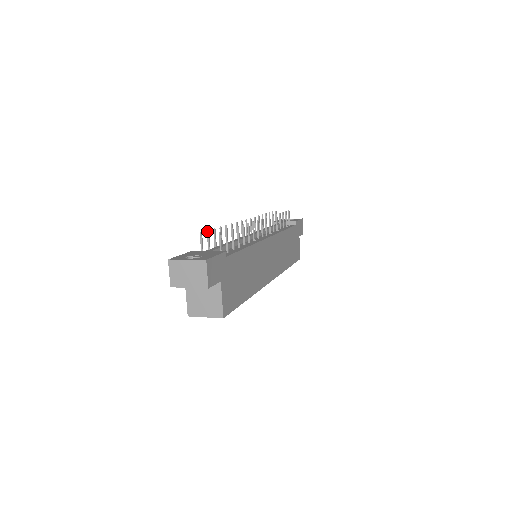
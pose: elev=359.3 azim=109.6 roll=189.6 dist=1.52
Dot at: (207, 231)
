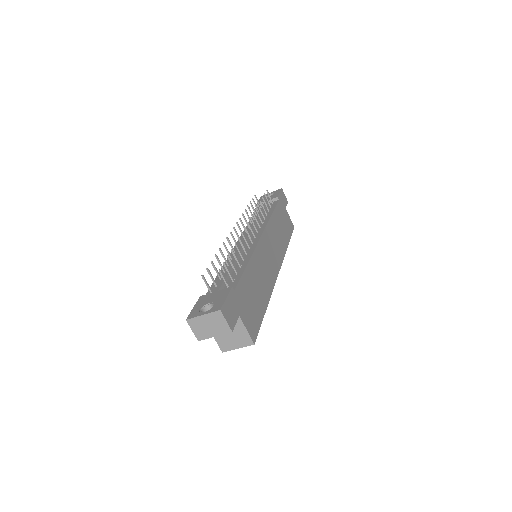
Dot at: (206, 269)
